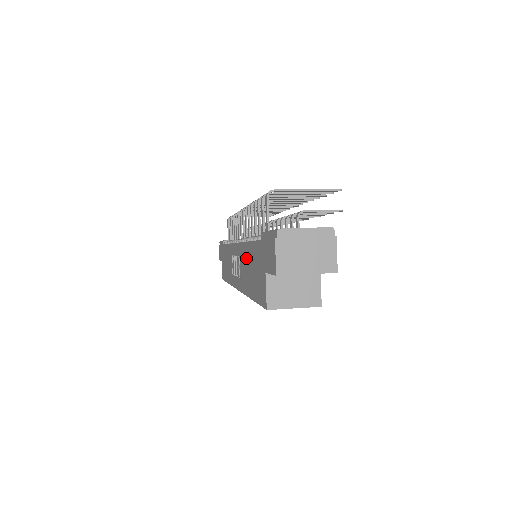
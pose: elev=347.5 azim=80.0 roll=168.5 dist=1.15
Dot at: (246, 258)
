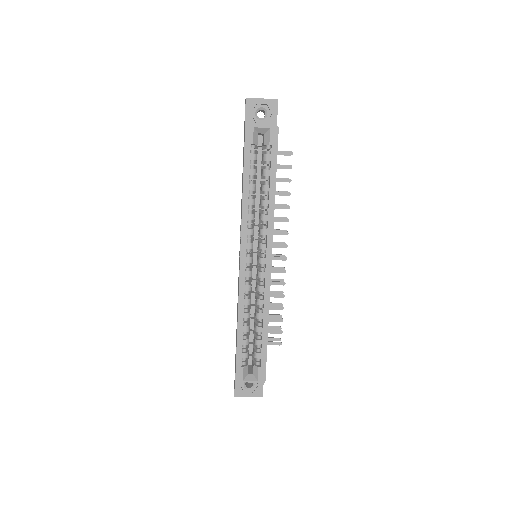
Dot at: occluded
